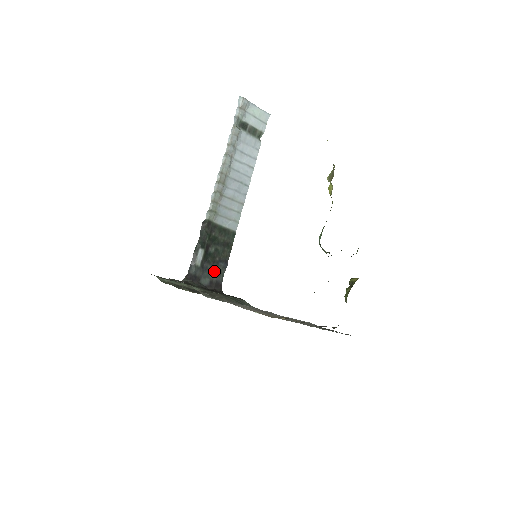
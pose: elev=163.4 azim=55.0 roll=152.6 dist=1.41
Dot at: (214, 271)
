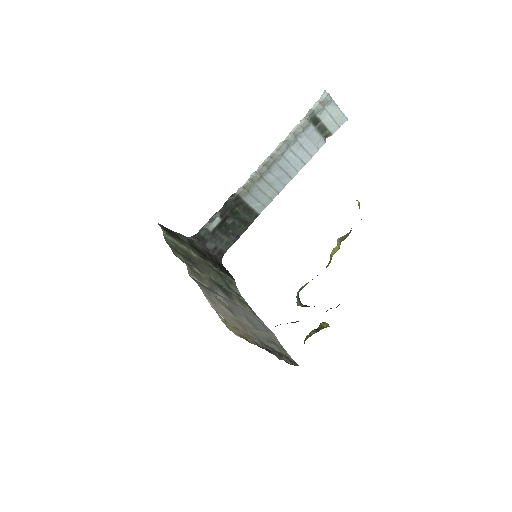
Dot at: (223, 240)
